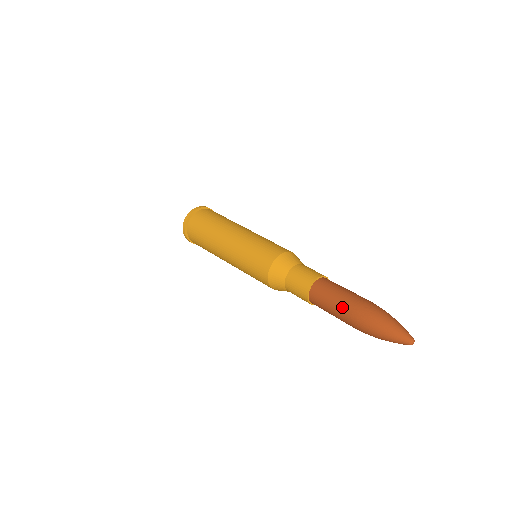
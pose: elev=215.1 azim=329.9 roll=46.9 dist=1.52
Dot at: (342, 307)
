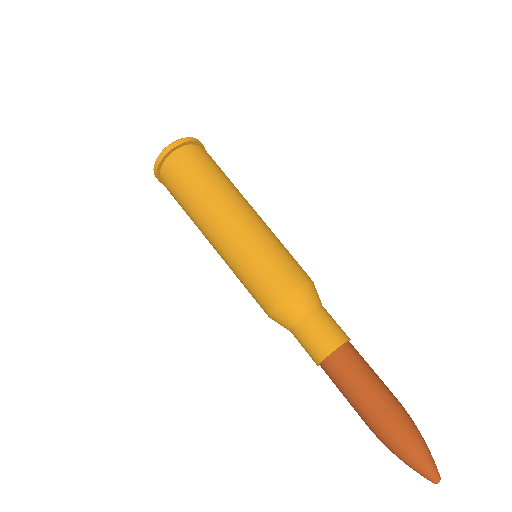
Dot at: (365, 405)
